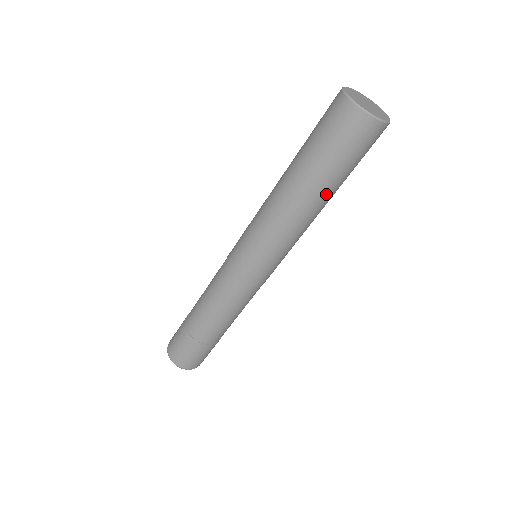
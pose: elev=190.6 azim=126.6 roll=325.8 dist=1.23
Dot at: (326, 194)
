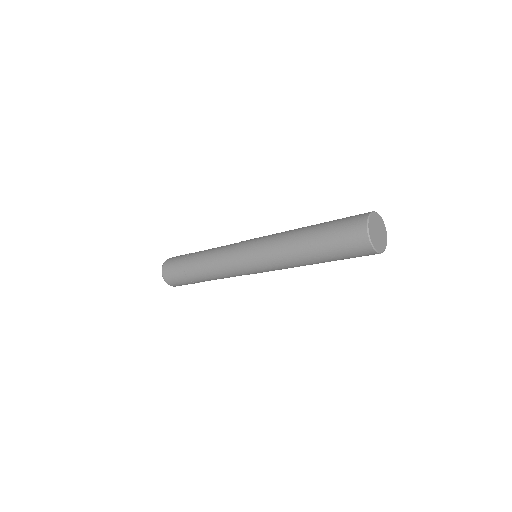
Dot at: occluded
